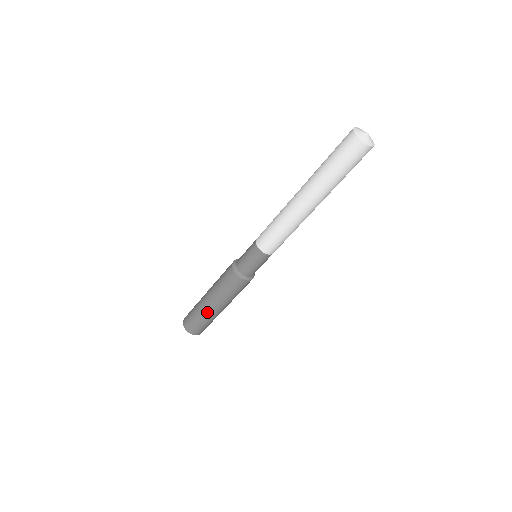
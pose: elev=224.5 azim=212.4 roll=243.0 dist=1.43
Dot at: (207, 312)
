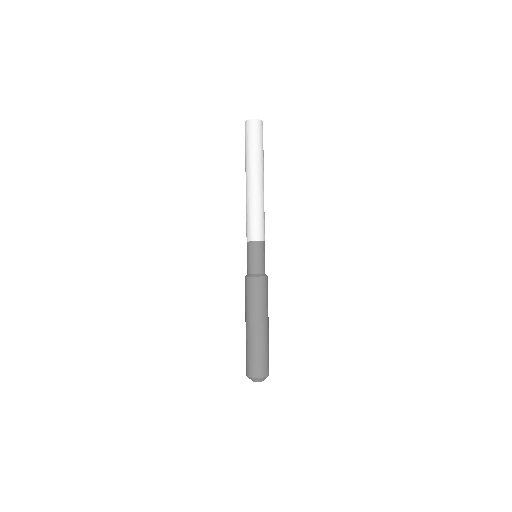
Dot at: (255, 337)
